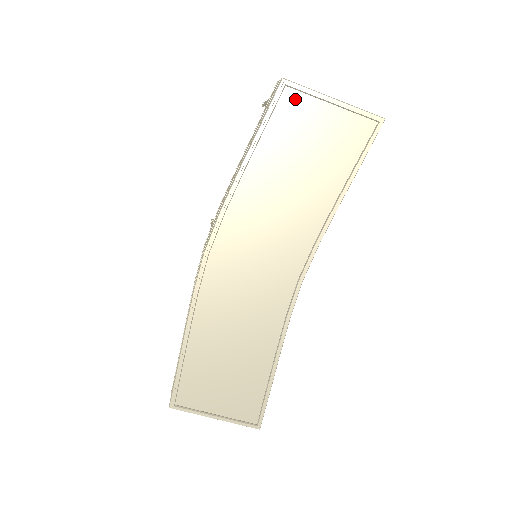
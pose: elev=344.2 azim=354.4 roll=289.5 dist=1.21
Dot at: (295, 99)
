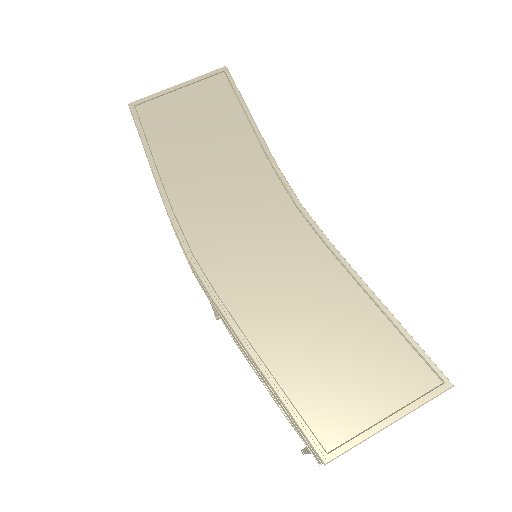
Dot at: (151, 107)
